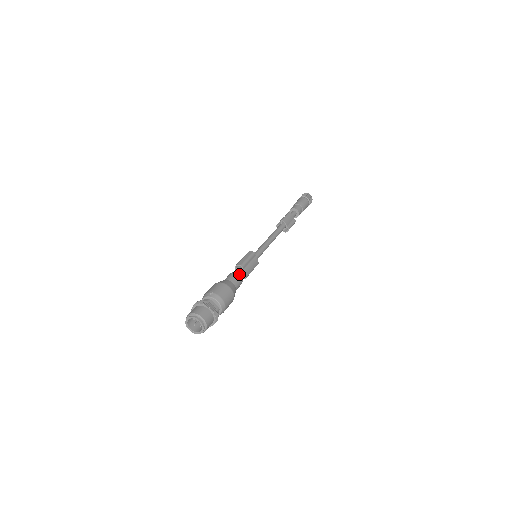
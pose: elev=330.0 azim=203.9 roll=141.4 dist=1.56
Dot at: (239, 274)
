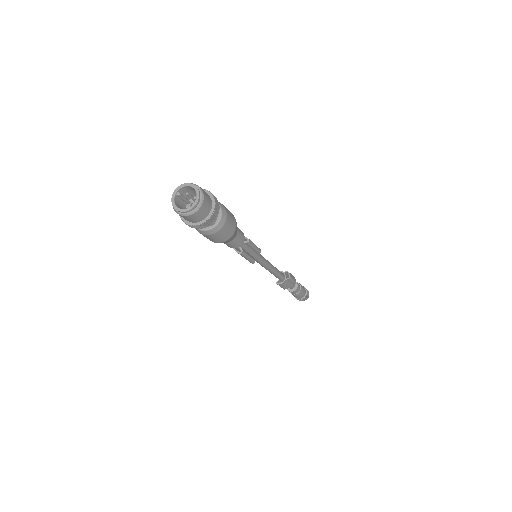
Dot at: occluded
